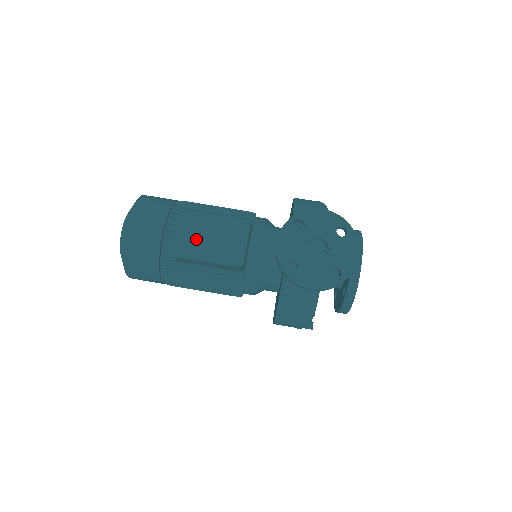
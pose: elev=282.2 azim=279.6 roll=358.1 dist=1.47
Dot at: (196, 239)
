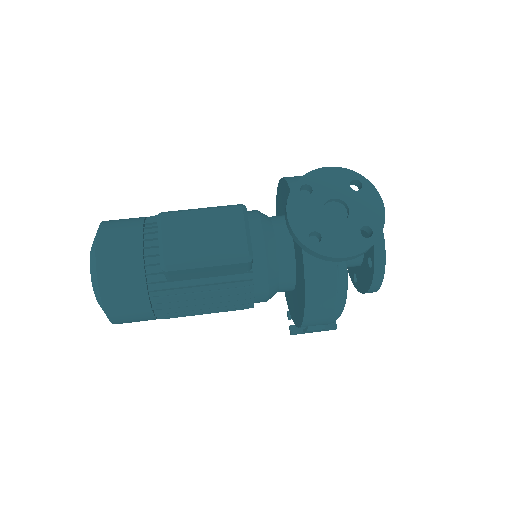
Dot at: (188, 243)
